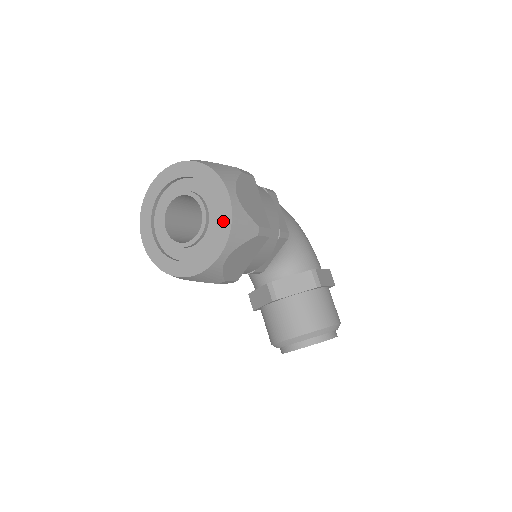
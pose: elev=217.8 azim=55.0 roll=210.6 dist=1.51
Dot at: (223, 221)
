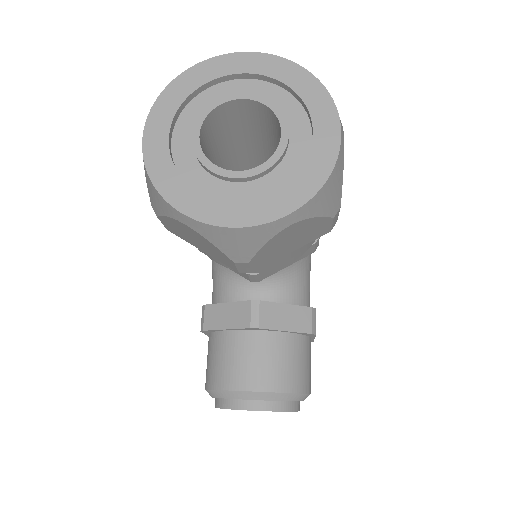
Dot at: (316, 165)
